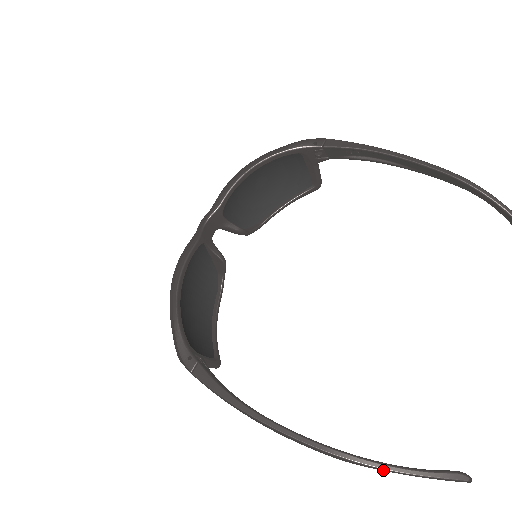
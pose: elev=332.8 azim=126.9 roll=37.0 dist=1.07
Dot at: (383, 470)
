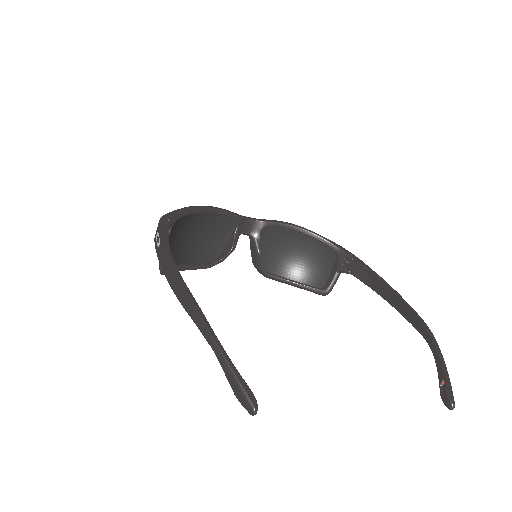
Dot at: (208, 335)
